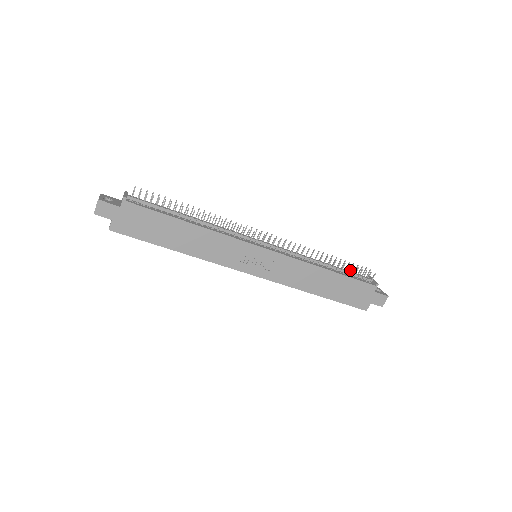
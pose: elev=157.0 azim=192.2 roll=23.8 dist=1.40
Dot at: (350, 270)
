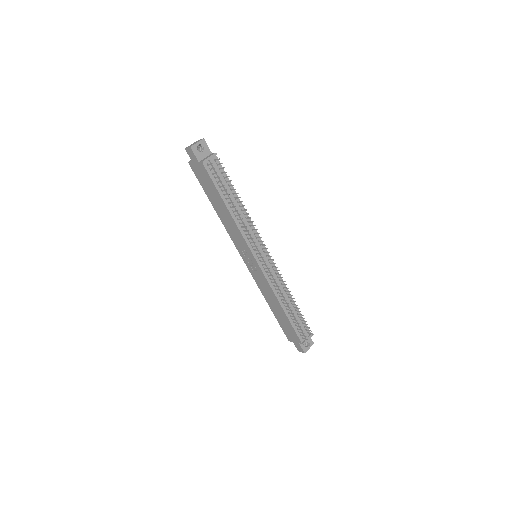
Dot at: (302, 320)
